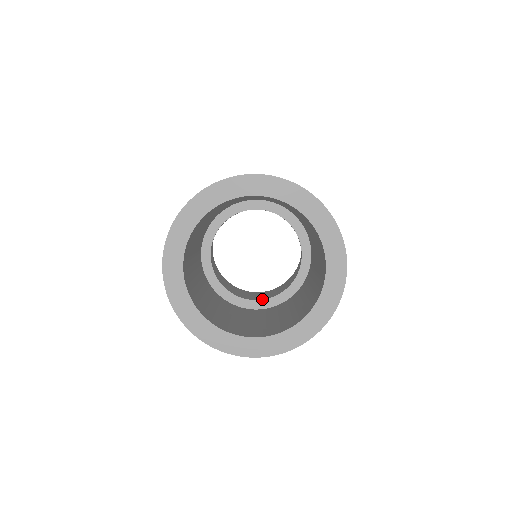
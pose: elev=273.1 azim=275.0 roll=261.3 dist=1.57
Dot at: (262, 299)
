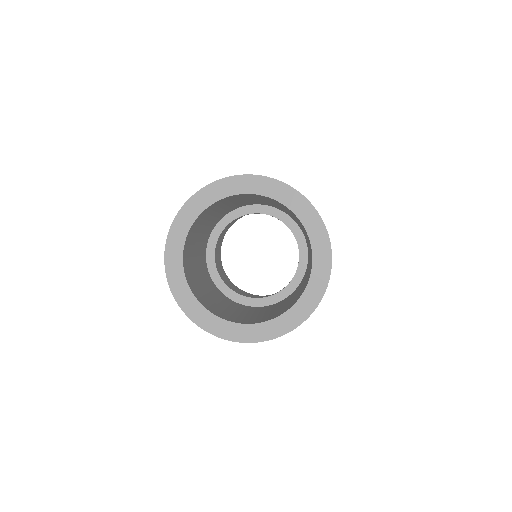
Dot at: (270, 295)
